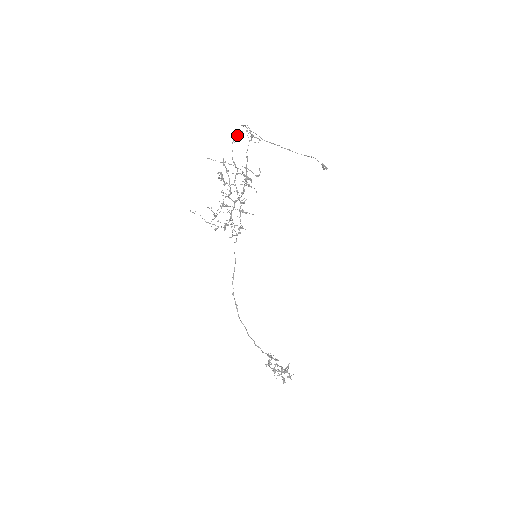
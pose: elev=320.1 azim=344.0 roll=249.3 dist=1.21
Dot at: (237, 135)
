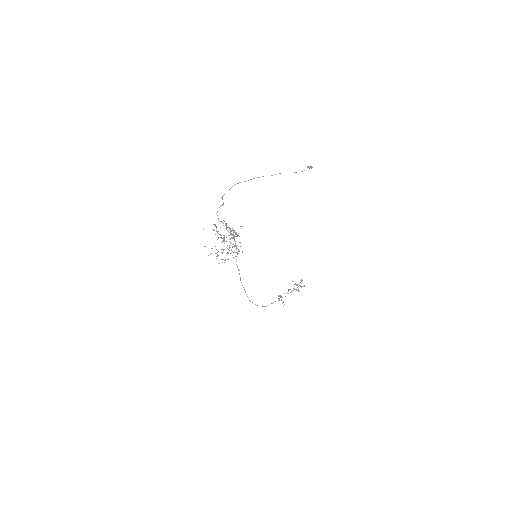
Dot at: occluded
